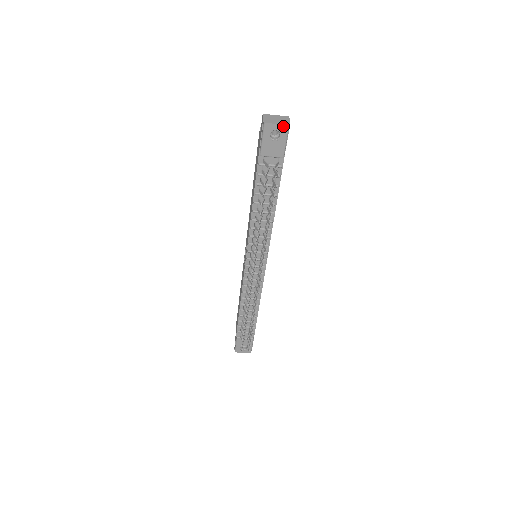
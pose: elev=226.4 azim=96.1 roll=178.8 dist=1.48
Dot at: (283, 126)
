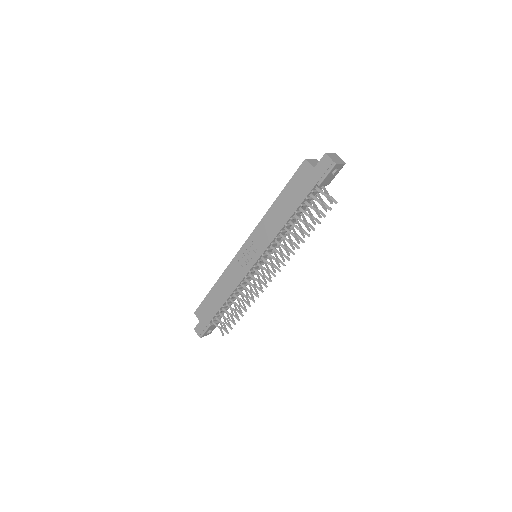
Dot at: (343, 164)
